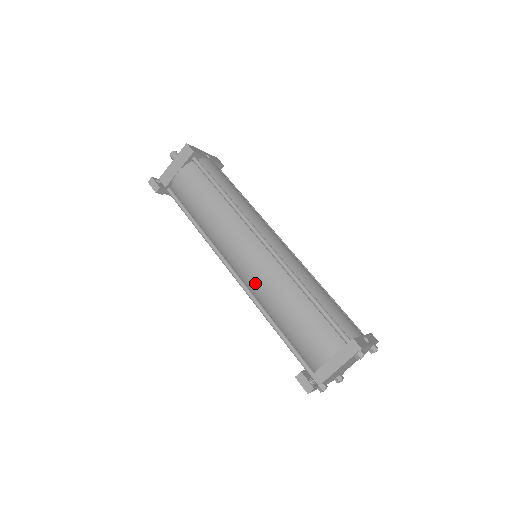
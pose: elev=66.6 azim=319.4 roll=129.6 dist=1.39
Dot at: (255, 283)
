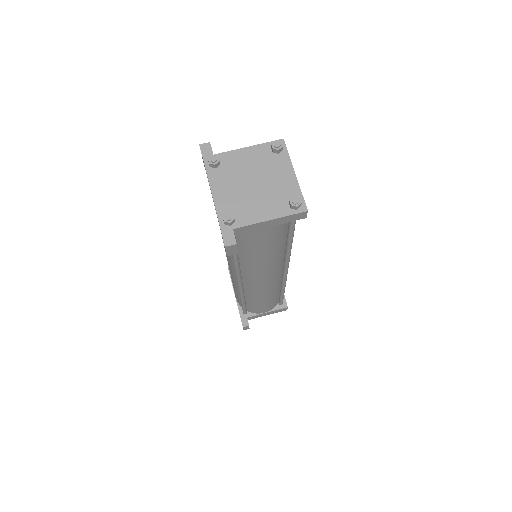
Dot at: occluded
